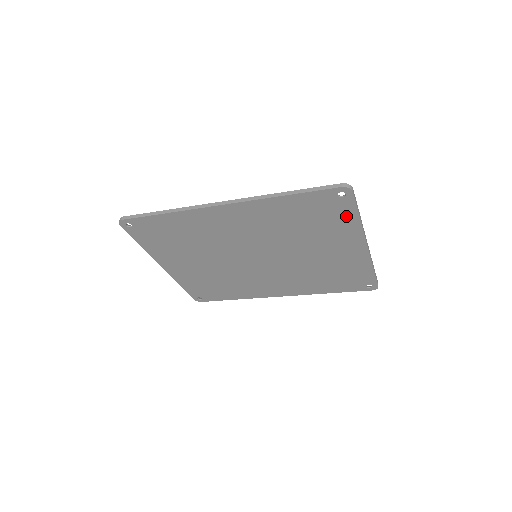
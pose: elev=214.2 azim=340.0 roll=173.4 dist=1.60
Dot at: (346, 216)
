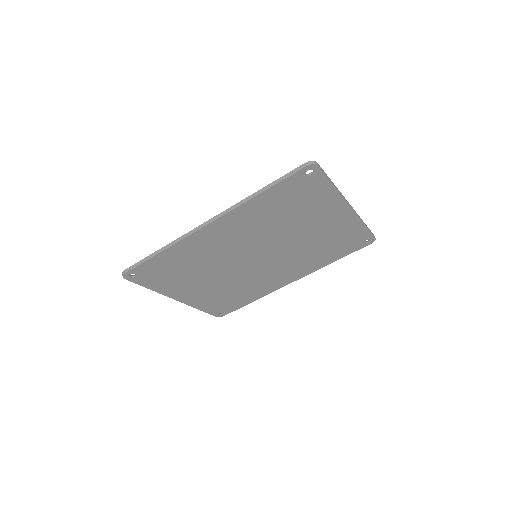
Dot at: (321, 189)
